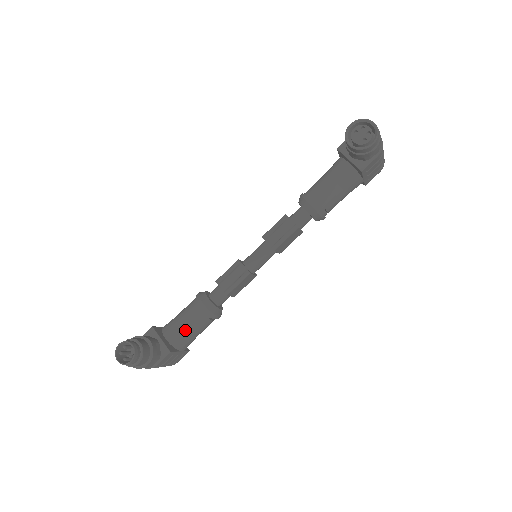
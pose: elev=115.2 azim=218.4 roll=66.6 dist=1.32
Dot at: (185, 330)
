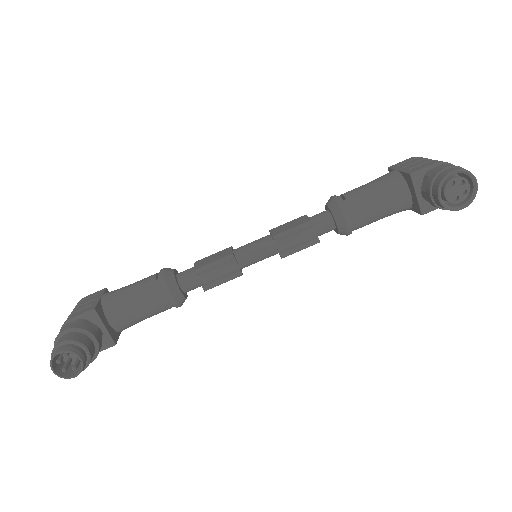
Dot at: (137, 316)
